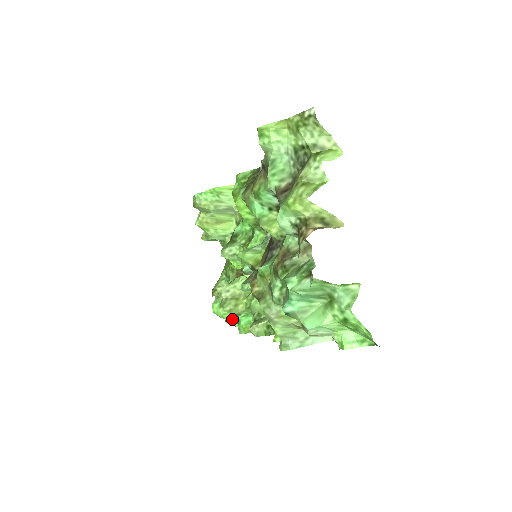
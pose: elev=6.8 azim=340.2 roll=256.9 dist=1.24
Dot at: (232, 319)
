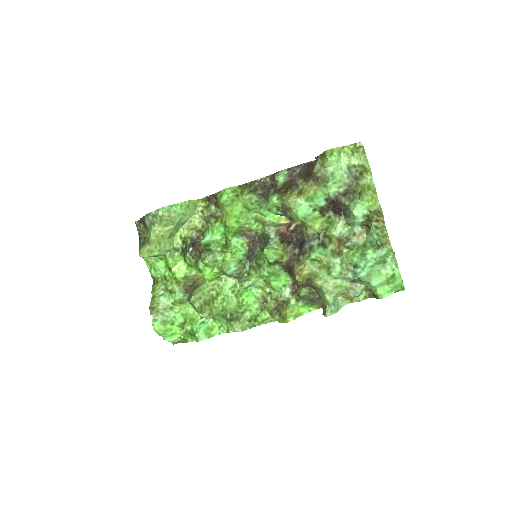
Dot at: (172, 334)
